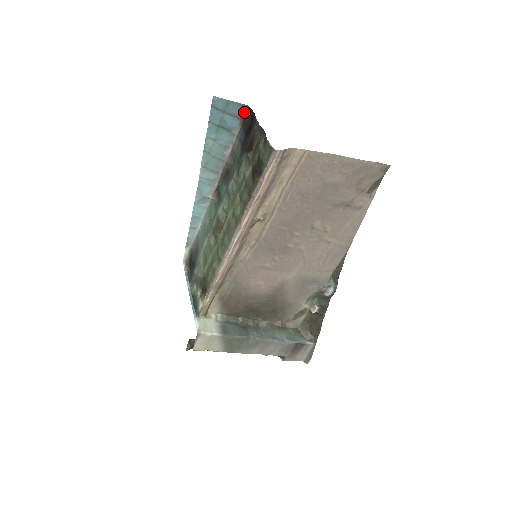
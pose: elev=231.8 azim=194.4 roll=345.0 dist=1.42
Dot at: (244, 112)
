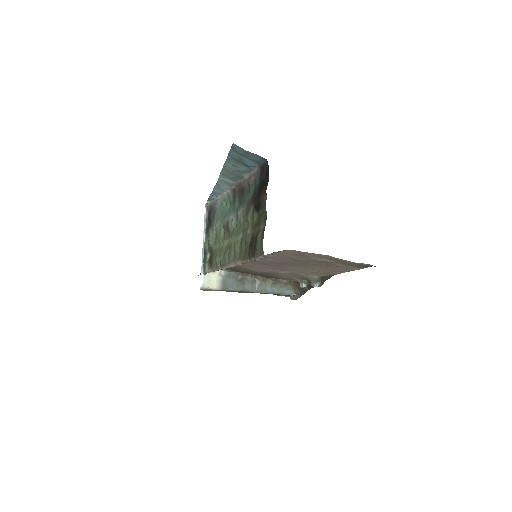
Dot at: (263, 162)
